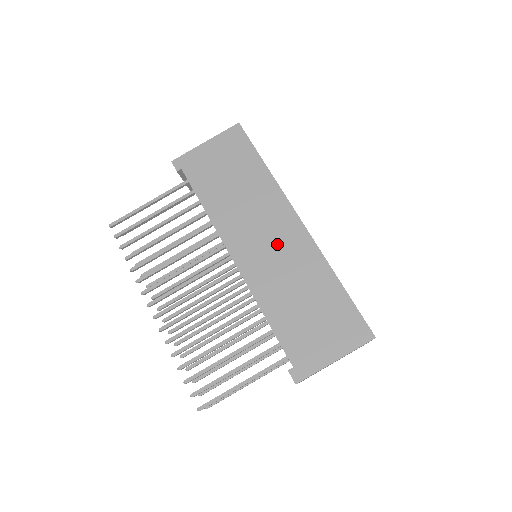
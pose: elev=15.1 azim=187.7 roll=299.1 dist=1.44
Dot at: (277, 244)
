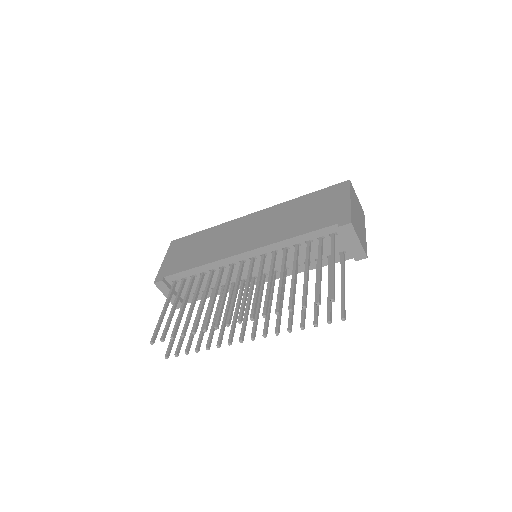
Dot at: (254, 227)
